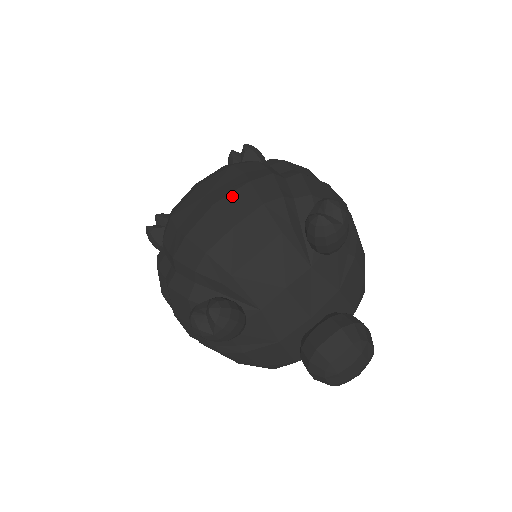
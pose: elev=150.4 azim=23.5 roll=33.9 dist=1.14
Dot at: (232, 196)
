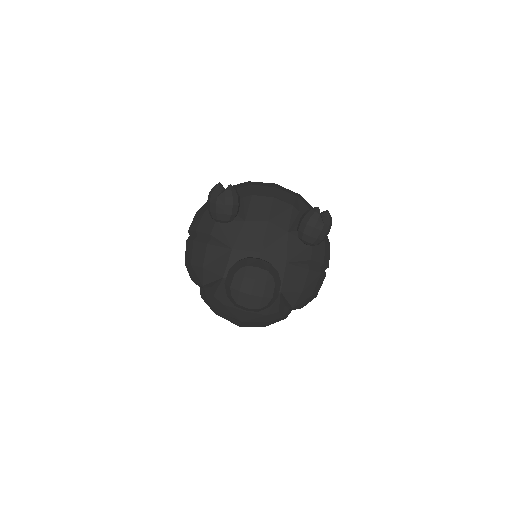
Dot at: (287, 189)
